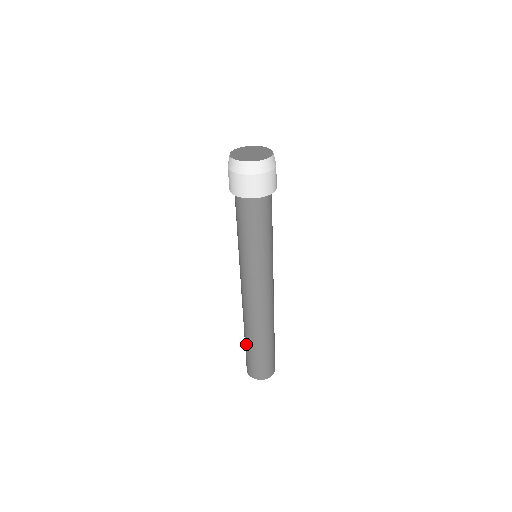
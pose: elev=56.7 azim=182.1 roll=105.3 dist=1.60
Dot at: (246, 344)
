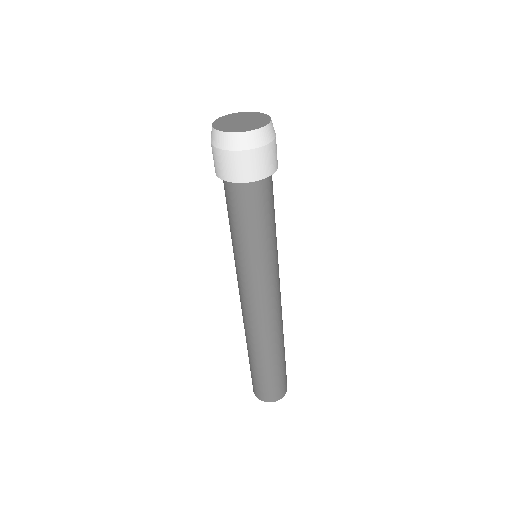
Dot at: (249, 359)
